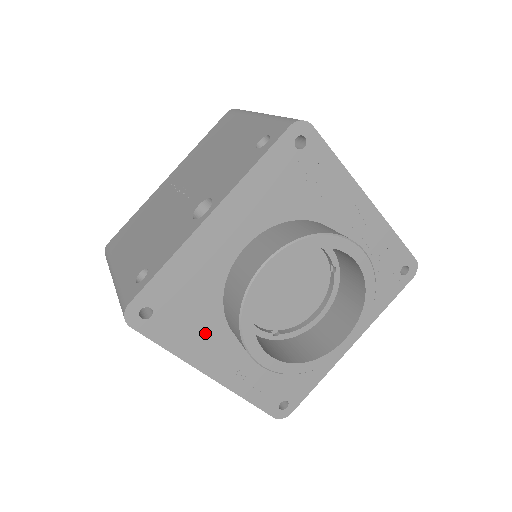
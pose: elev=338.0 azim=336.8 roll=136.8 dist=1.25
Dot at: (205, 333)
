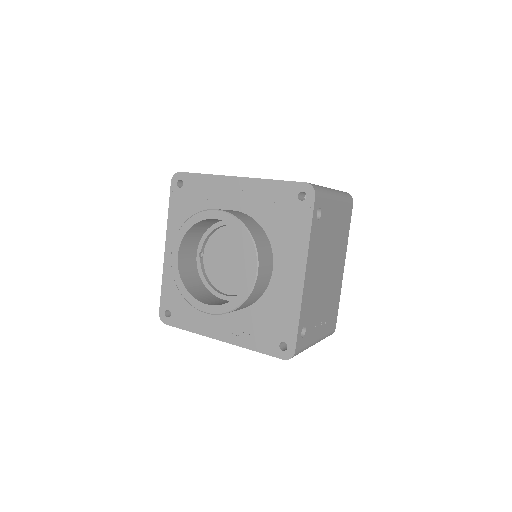
Dot at: (200, 312)
